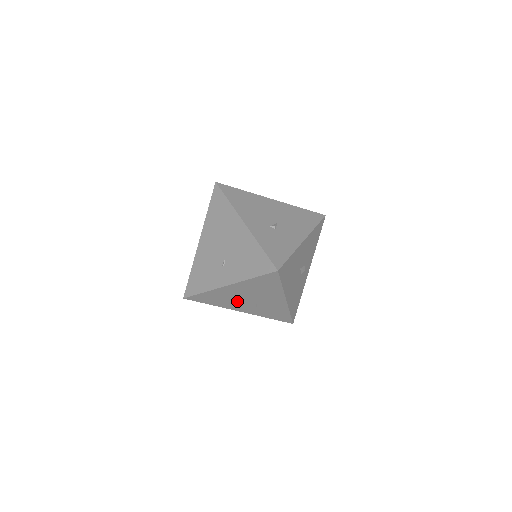
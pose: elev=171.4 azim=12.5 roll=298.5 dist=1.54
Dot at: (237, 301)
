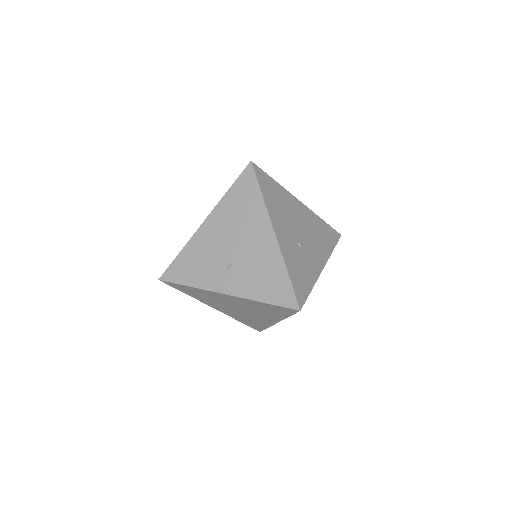
Dot at: (221, 303)
